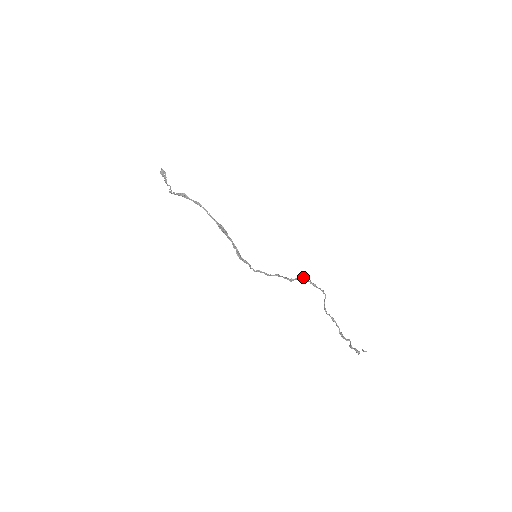
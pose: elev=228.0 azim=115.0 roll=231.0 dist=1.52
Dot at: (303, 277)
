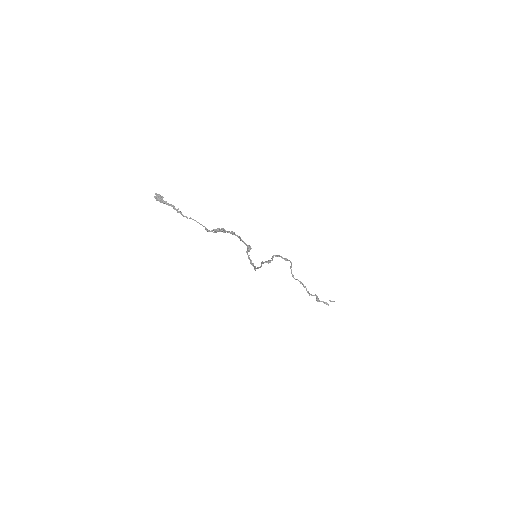
Dot at: (277, 255)
